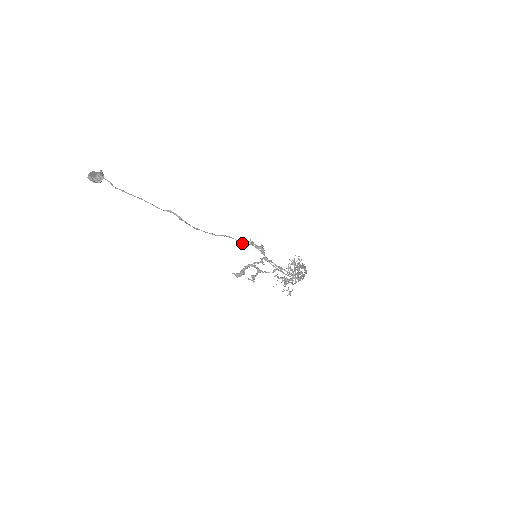
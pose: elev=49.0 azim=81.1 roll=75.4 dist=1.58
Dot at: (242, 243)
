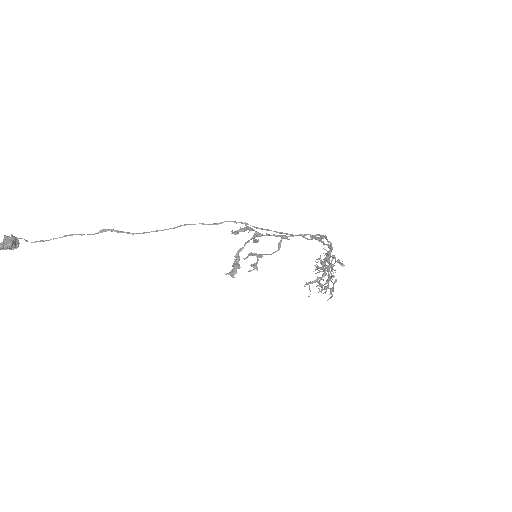
Dot at: (213, 224)
